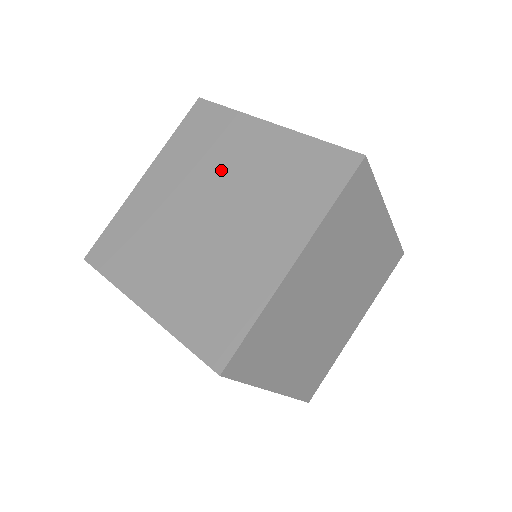
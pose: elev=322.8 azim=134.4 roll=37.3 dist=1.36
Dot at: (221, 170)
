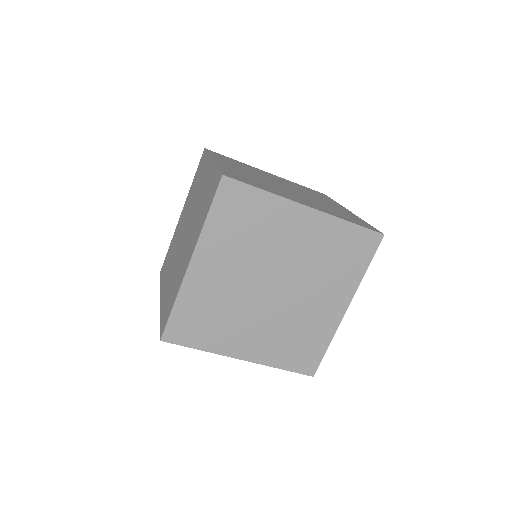
Dot at: (309, 194)
